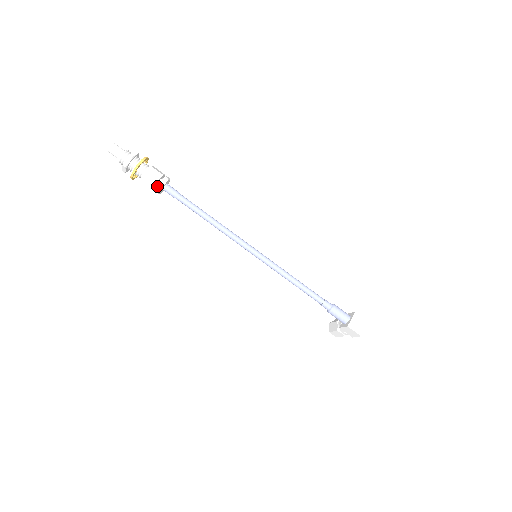
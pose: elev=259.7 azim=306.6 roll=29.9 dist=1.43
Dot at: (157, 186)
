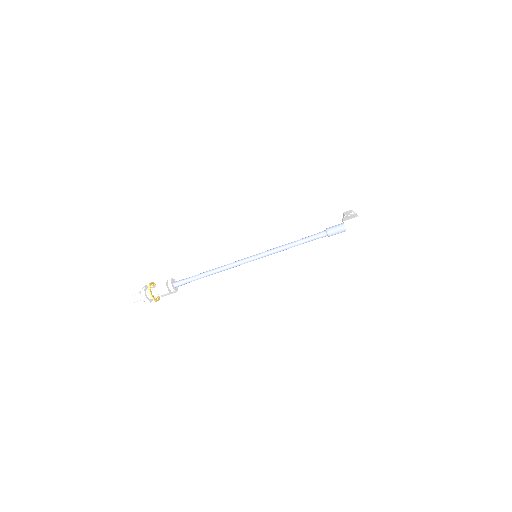
Dot at: occluded
